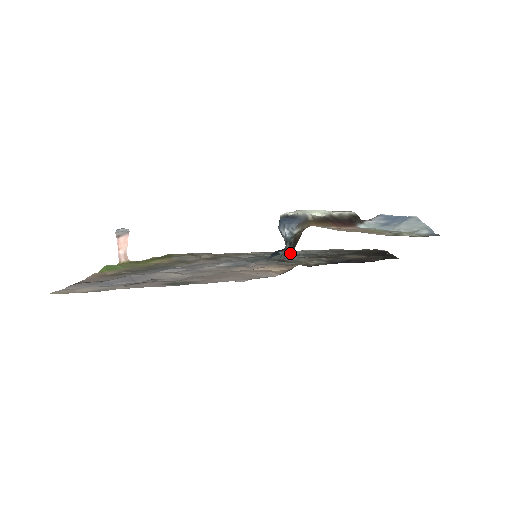
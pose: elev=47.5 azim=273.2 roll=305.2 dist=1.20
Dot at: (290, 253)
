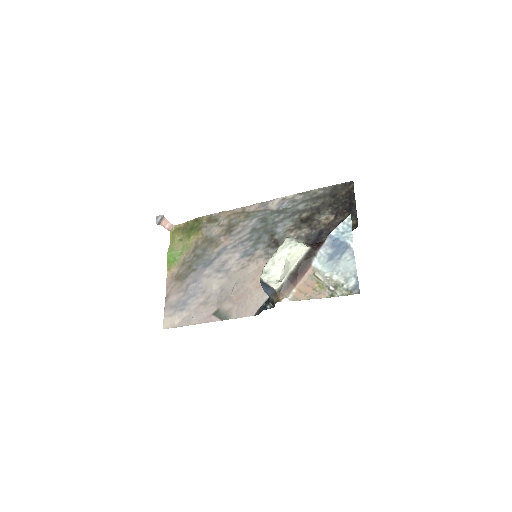
Dot at: (280, 210)
